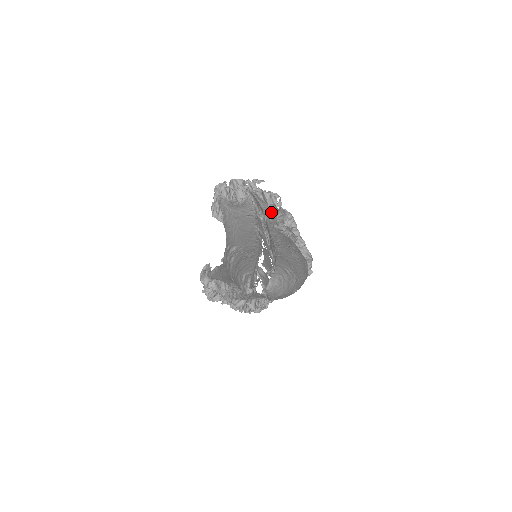
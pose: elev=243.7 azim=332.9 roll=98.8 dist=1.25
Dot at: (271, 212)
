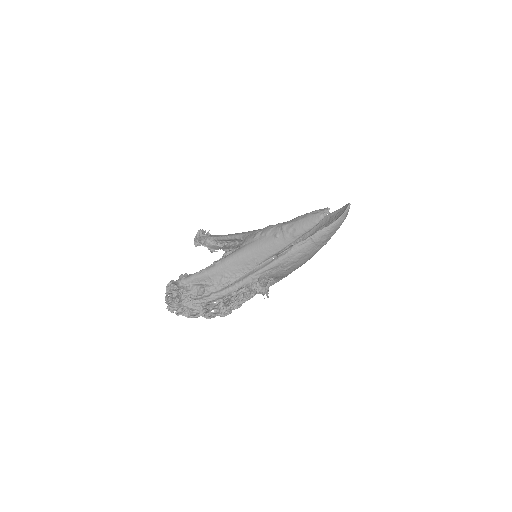
Dot at: occluded
